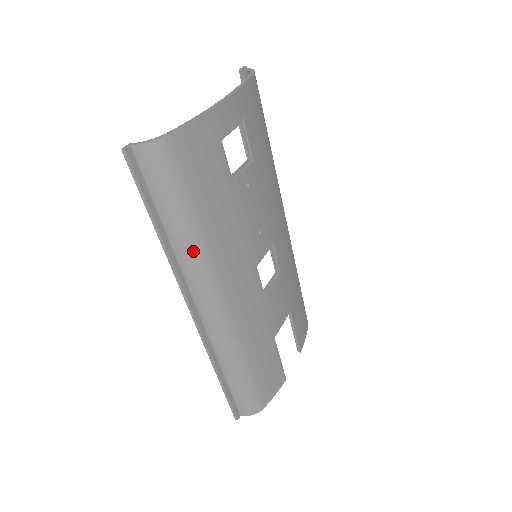
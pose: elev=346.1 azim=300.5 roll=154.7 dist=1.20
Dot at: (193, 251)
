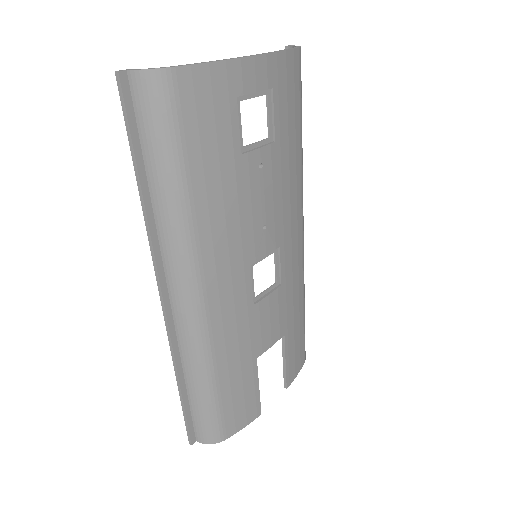
Dot at: (175, 219)
